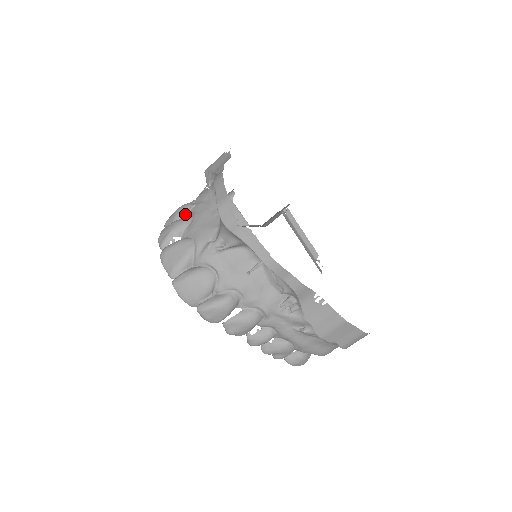
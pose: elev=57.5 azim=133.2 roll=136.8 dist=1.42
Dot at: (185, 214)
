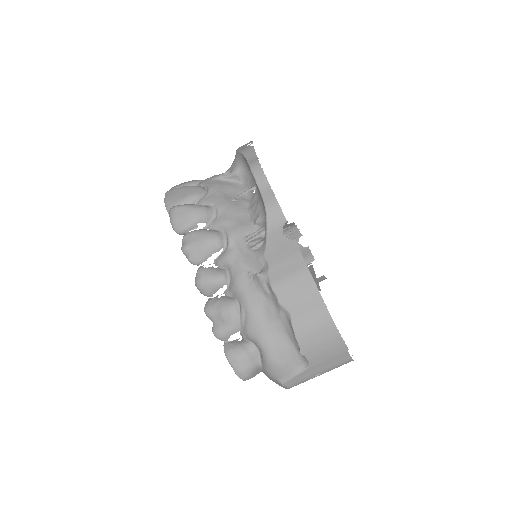
Dot at: occluded
